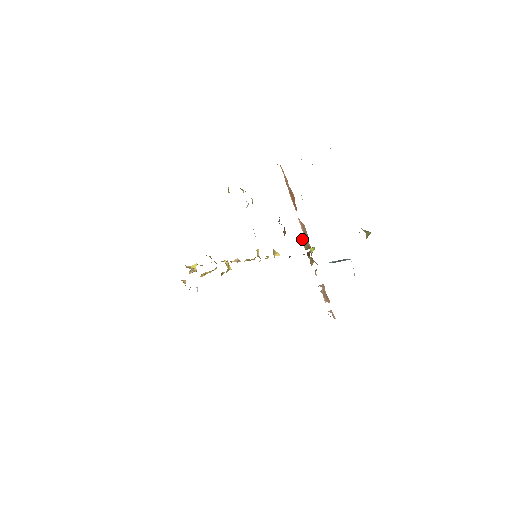
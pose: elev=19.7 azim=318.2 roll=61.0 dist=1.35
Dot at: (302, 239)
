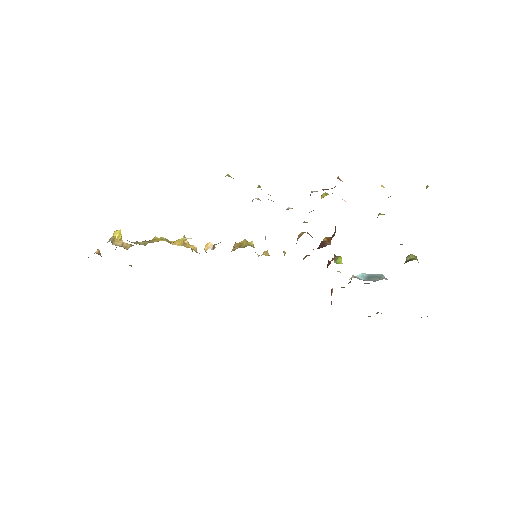
Dot at: occluded
